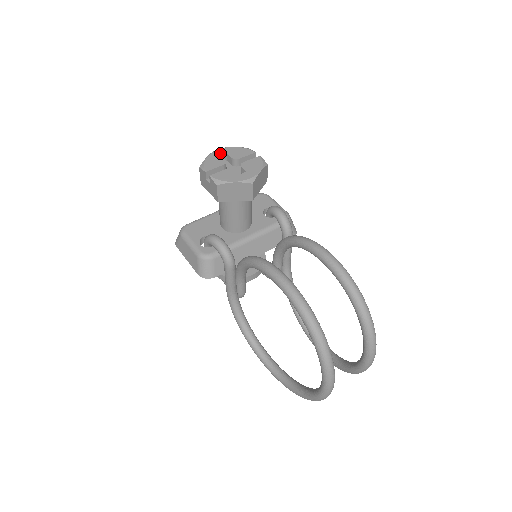
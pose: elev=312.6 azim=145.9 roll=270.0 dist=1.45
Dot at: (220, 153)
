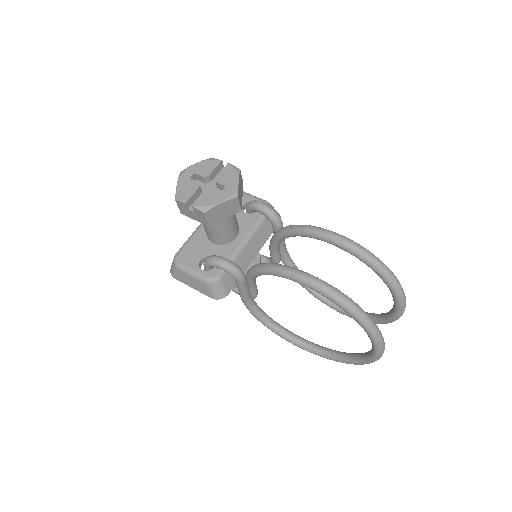
Dot at: (187, 176)
